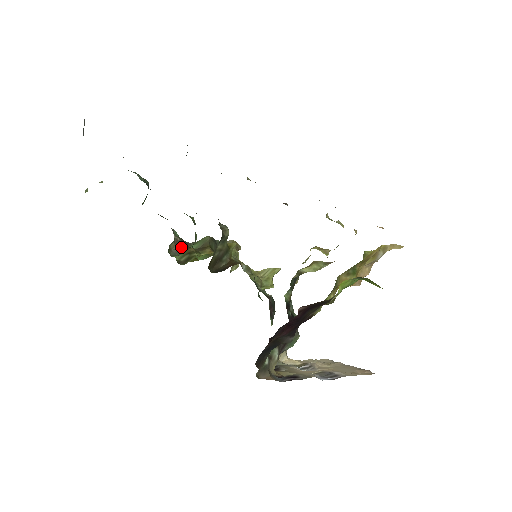
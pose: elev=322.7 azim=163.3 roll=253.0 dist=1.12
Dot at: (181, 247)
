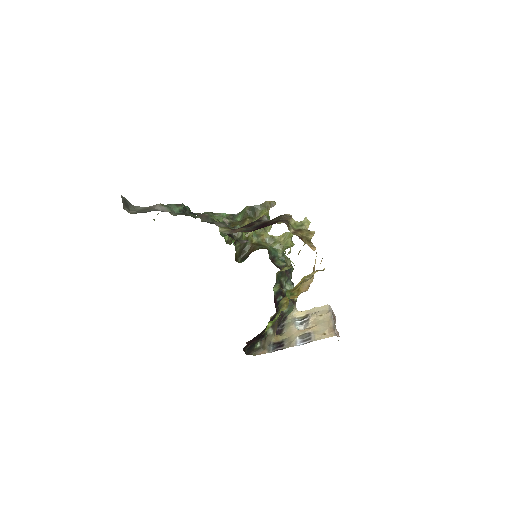
Dot at: occluded
